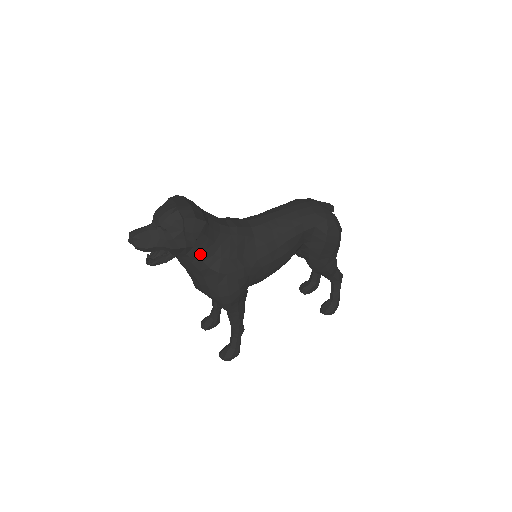
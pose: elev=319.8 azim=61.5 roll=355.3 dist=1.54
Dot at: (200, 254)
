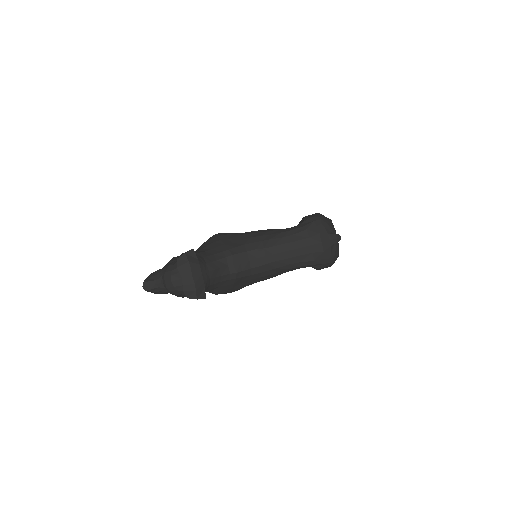
Dot at: occluded
